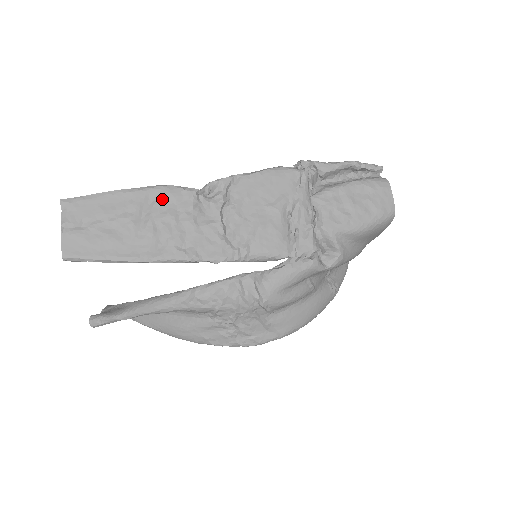
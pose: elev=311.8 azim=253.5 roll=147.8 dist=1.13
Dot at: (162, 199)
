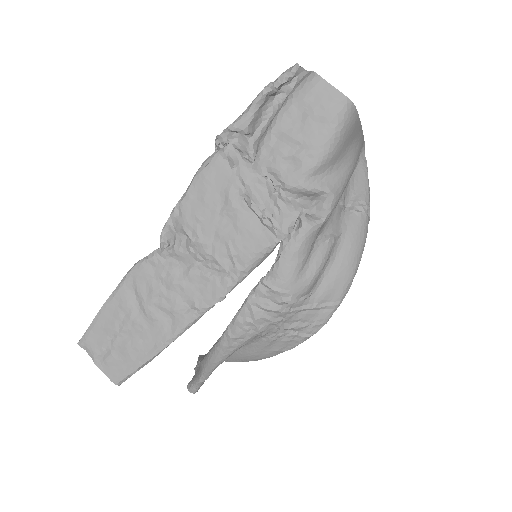
Dot at: (139, 282)
